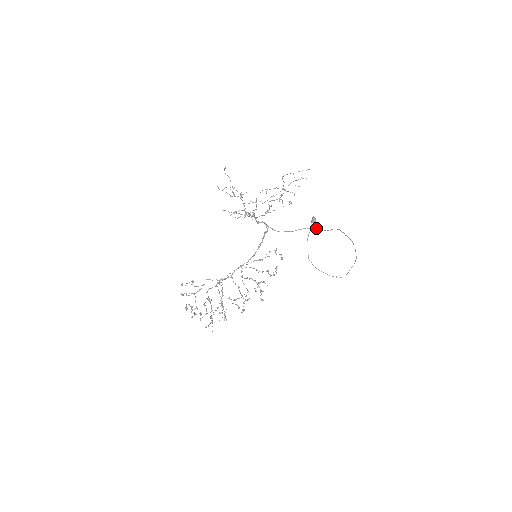
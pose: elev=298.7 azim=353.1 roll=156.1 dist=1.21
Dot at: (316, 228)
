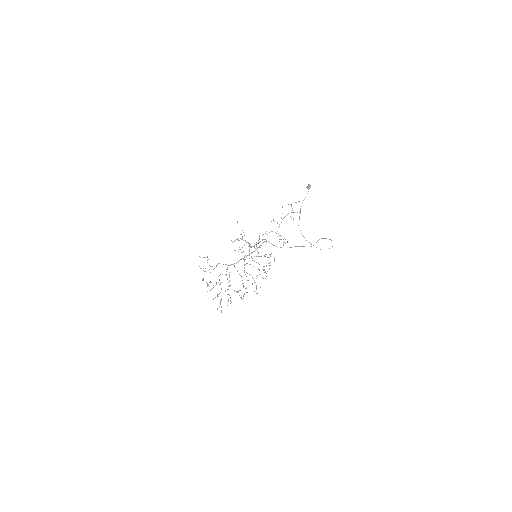
Dot at: (302, 246)
